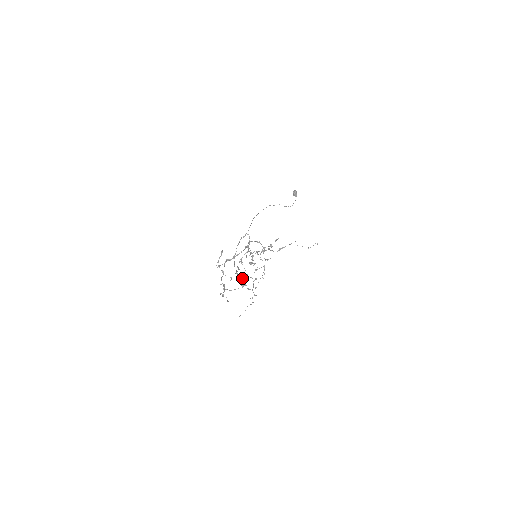
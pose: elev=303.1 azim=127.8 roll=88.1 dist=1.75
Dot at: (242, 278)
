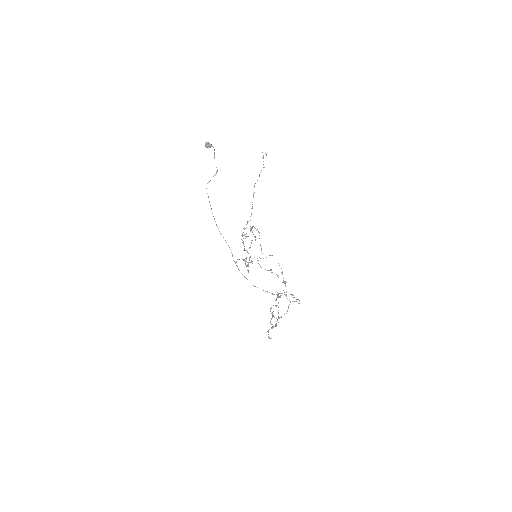
Dot at: occluded
